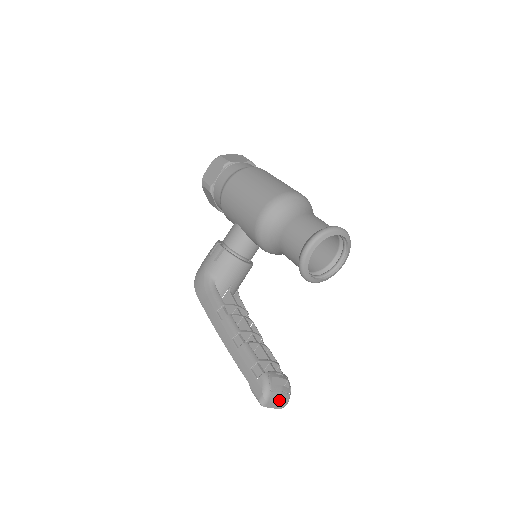
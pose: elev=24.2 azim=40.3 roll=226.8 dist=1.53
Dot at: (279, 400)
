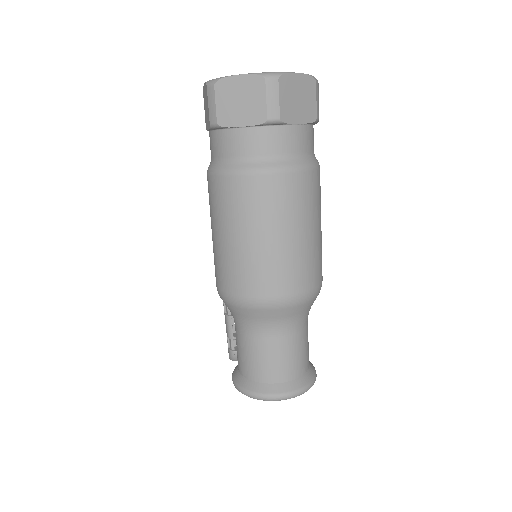
Dot at: occluded
